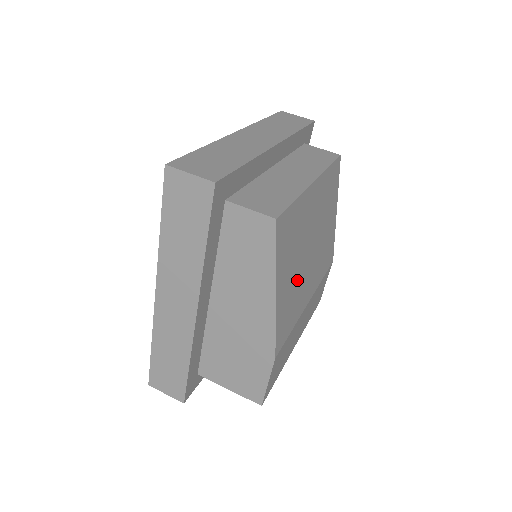
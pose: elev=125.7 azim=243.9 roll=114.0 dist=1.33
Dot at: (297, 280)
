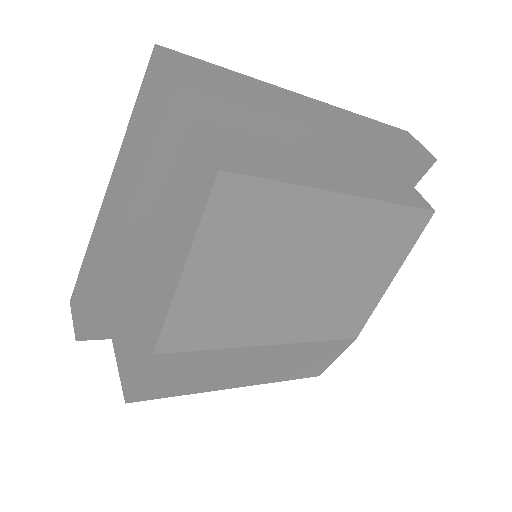
Dot at: (249, 295)
